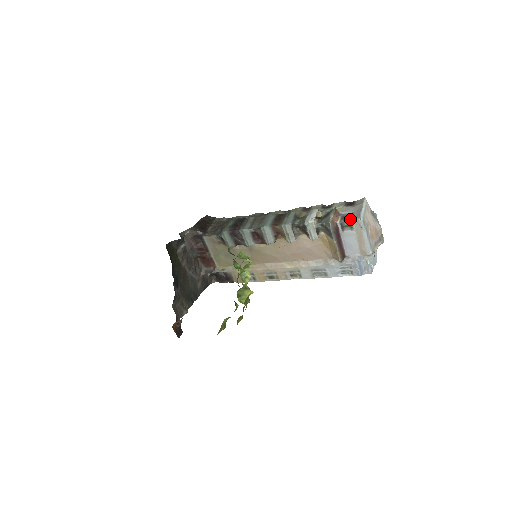
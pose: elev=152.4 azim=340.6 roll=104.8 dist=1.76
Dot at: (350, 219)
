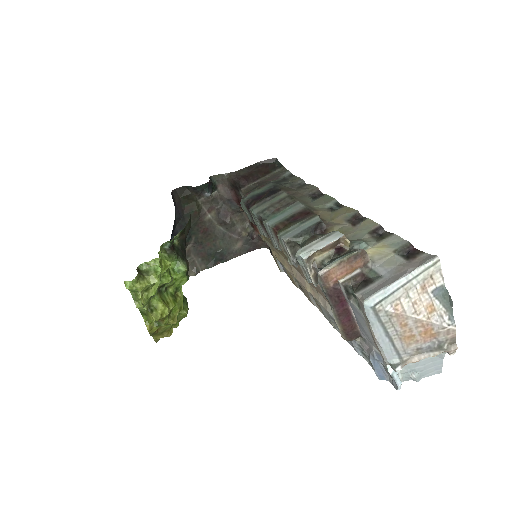
Dot at: (358, 289)
